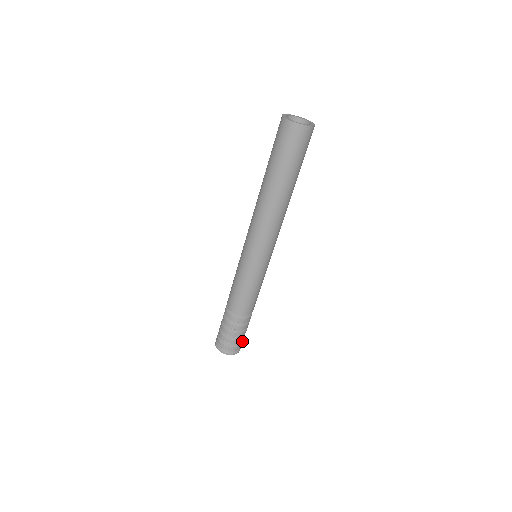
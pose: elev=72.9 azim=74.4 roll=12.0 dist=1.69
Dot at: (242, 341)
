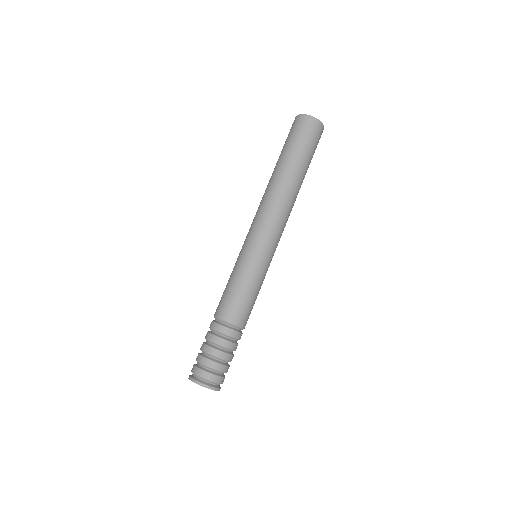
Dot at: (224, 375)
